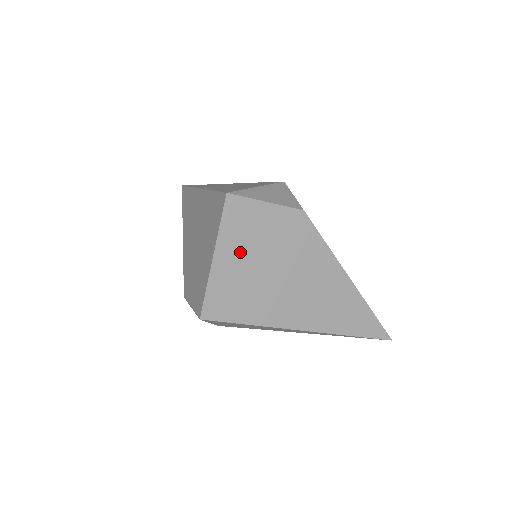
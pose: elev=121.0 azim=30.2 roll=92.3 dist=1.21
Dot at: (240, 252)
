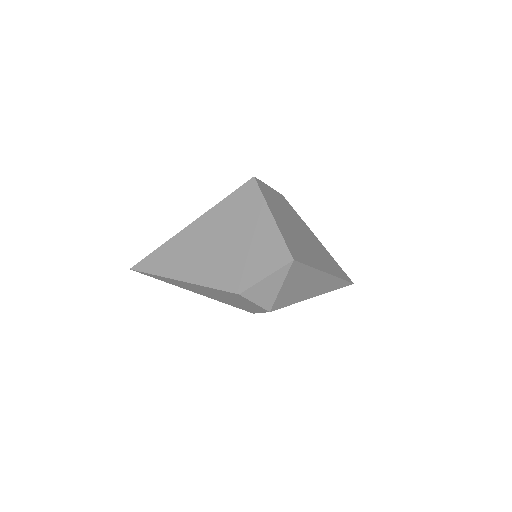
Dot at: (279, 215)
